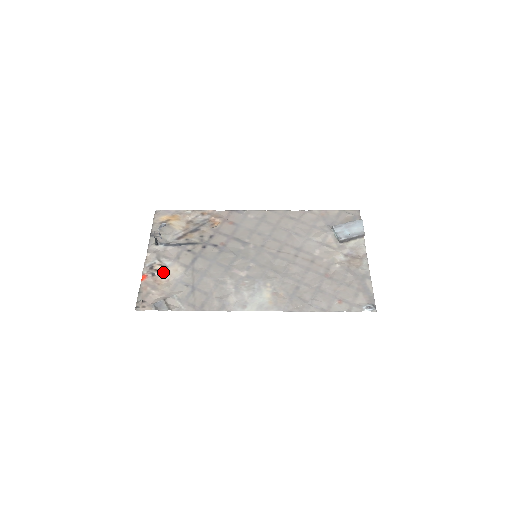
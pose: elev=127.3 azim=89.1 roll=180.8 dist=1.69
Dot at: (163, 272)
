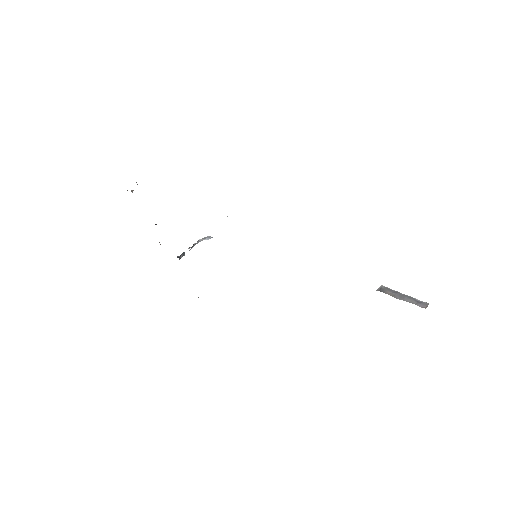
Dot at: occluded
